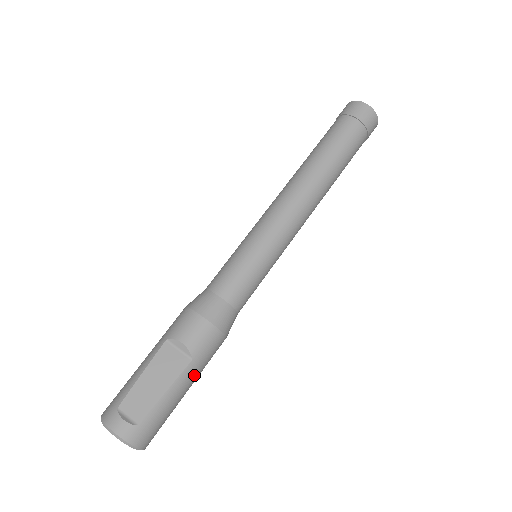
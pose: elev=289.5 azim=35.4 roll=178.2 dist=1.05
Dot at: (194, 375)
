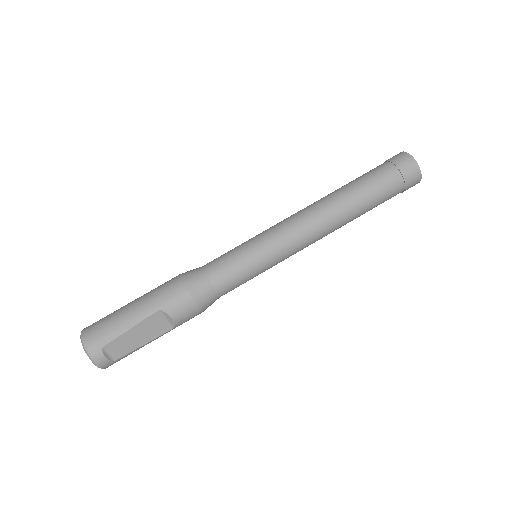
Dot at: occluded
